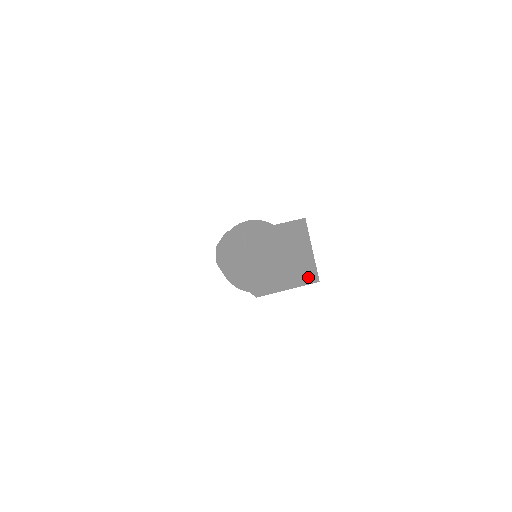
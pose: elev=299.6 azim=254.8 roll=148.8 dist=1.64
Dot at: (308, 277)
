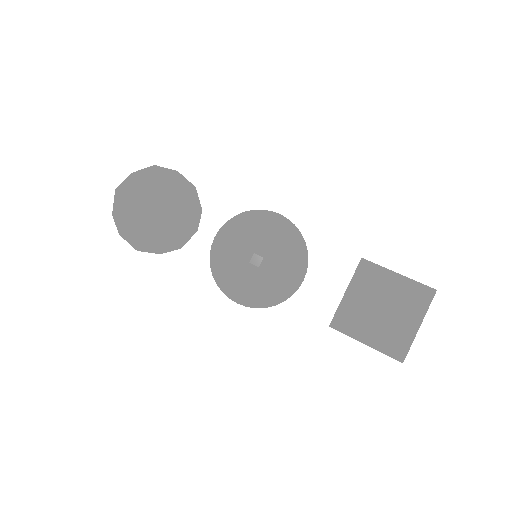
Dot at: occluded
